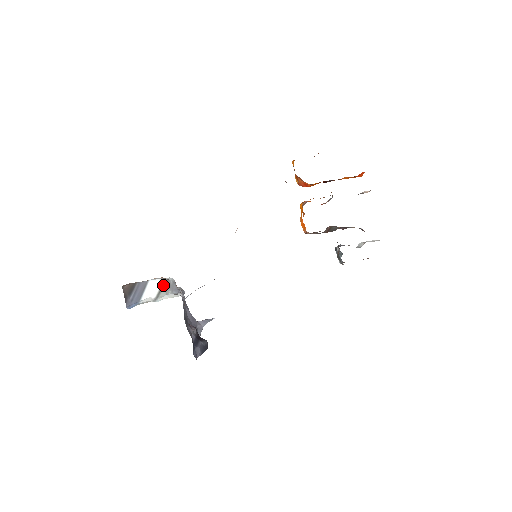
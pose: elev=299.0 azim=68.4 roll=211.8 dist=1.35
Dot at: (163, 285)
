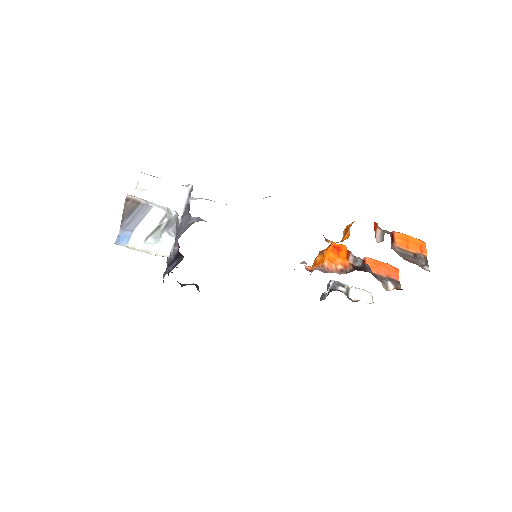
Dot at: (162, 224)
